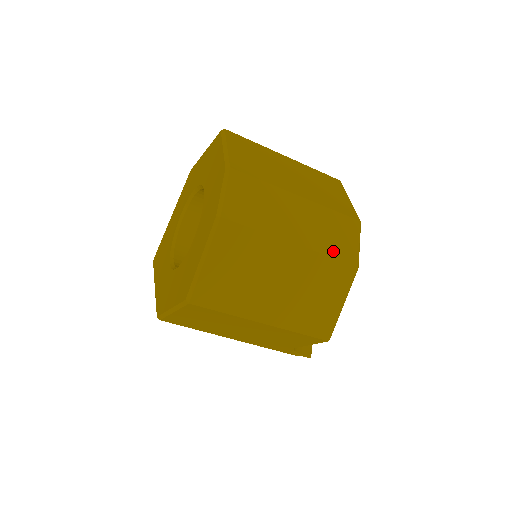
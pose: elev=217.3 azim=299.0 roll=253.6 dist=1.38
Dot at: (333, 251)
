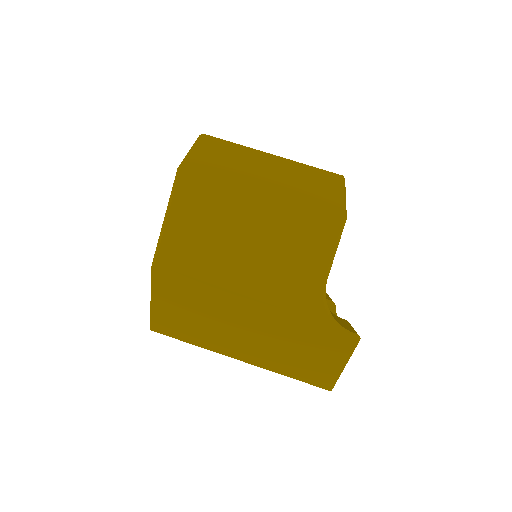
Dot at: occluded
